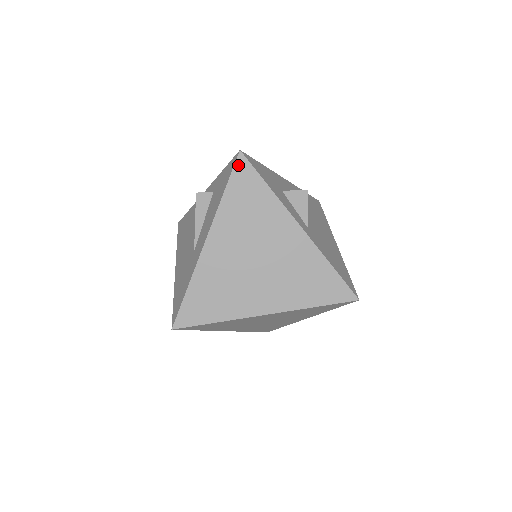
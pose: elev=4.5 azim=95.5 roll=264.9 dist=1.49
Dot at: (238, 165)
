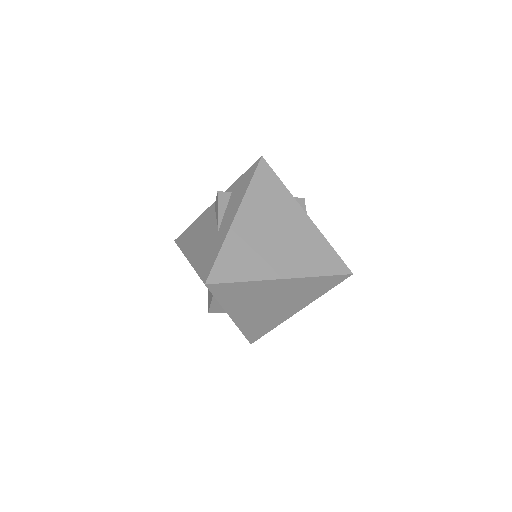
Dot at: (261, 165)
